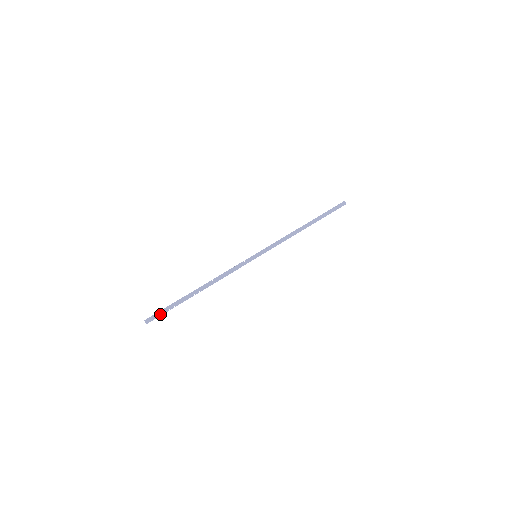
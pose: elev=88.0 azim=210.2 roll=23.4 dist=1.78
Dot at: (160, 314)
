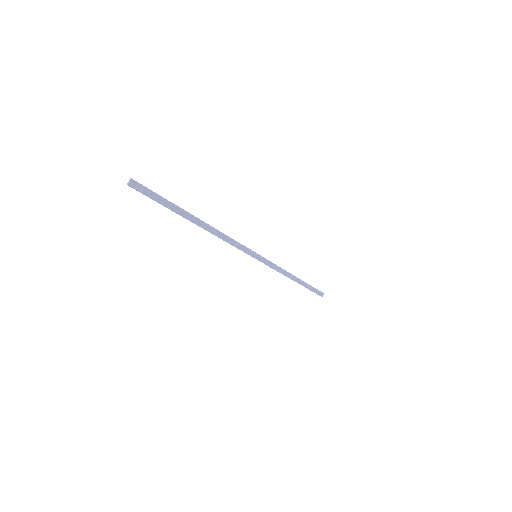
Dot at: (150, 195)
